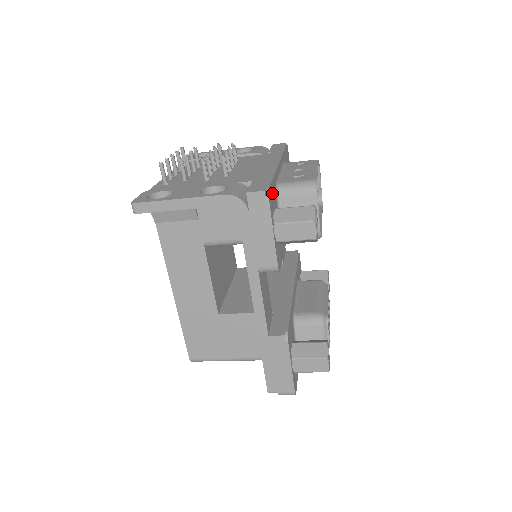
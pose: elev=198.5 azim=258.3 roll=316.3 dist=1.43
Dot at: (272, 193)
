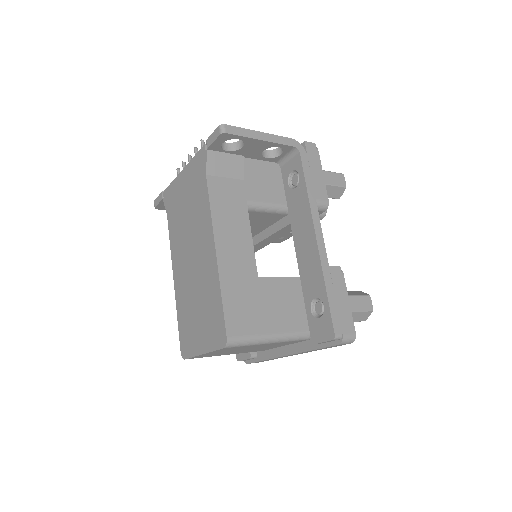
Dot at: occluded
